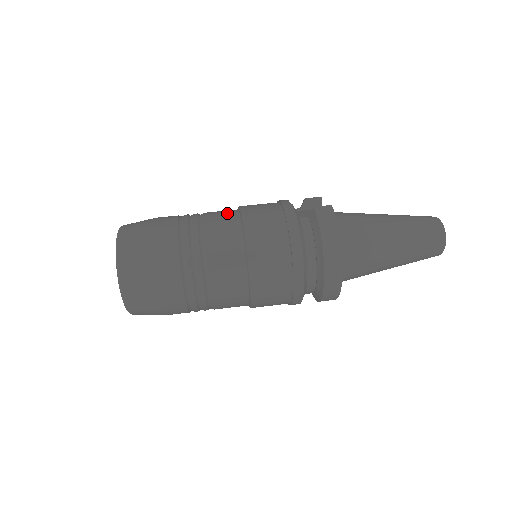
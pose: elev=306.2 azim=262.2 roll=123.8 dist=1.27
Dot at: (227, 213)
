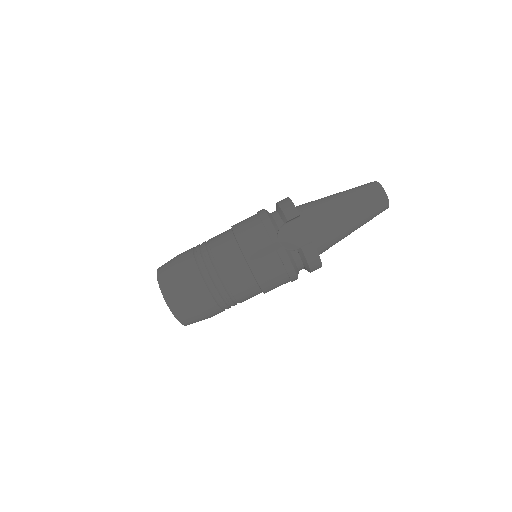
Dot at: (238, 266)
